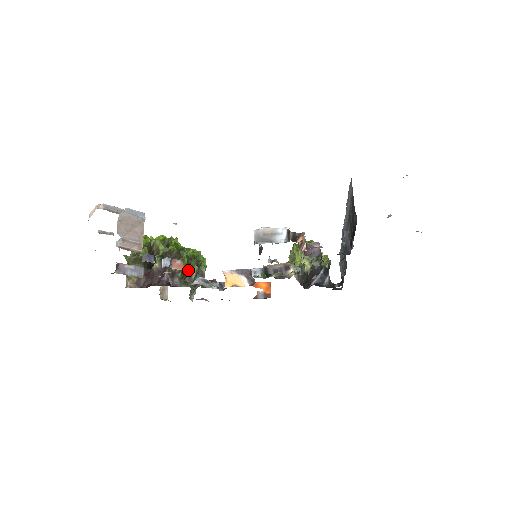
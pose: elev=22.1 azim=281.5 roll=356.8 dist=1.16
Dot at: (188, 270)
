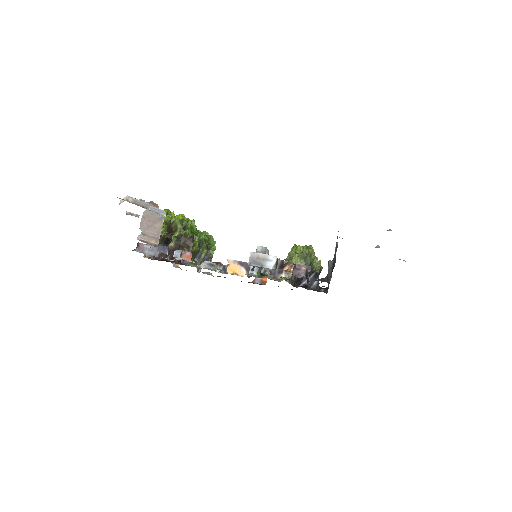
Dot at: (198, 252)
